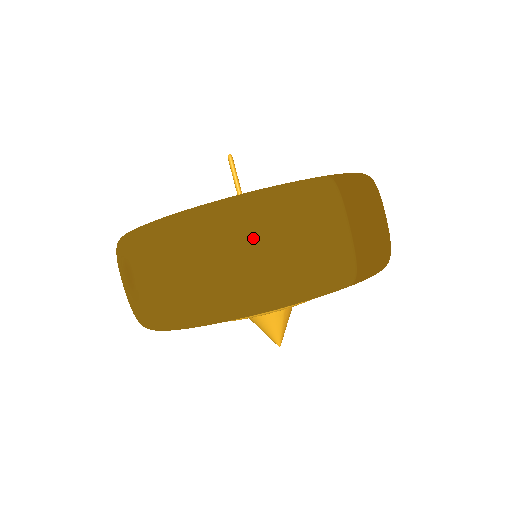
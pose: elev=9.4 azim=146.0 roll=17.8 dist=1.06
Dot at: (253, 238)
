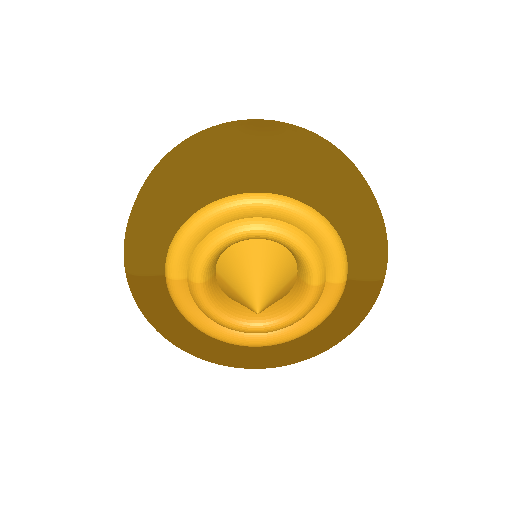
Dot at: occluded
